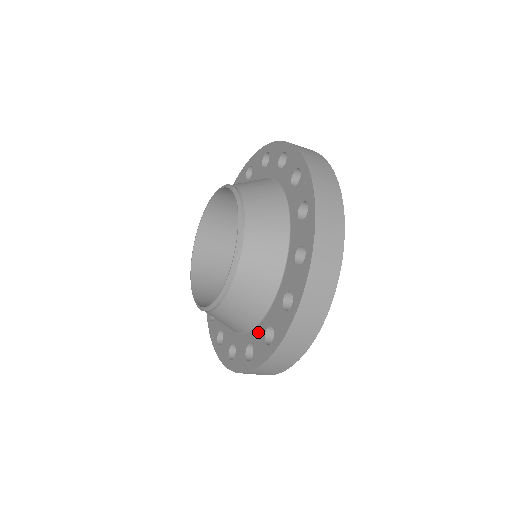
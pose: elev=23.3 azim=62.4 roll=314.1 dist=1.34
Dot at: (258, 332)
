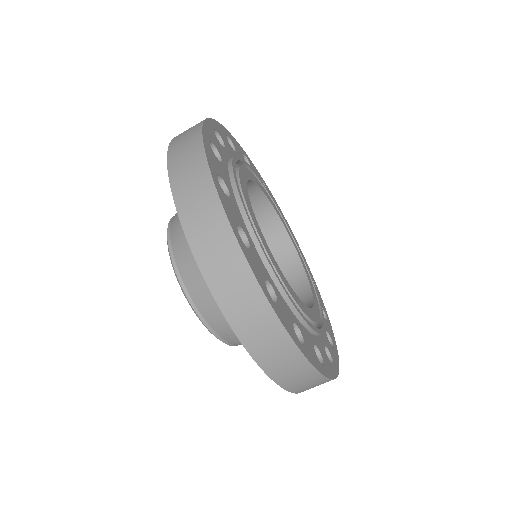
Dot at: occluded
